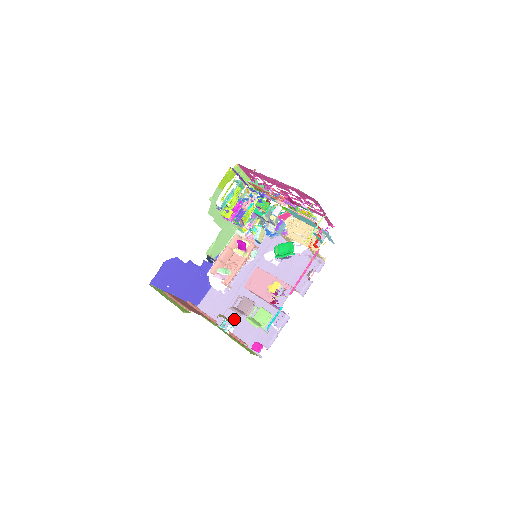
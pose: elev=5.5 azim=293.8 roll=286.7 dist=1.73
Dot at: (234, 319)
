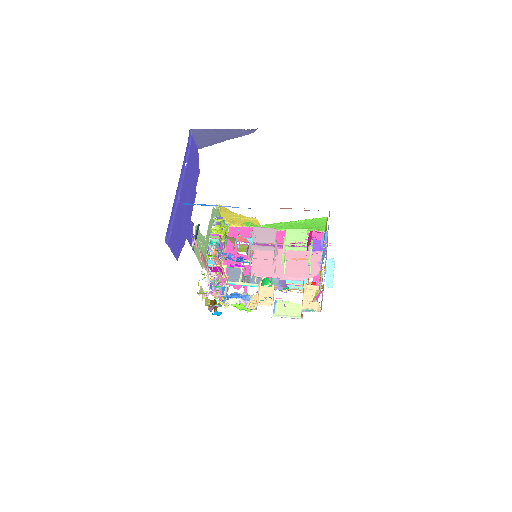
Dot at: occluded
